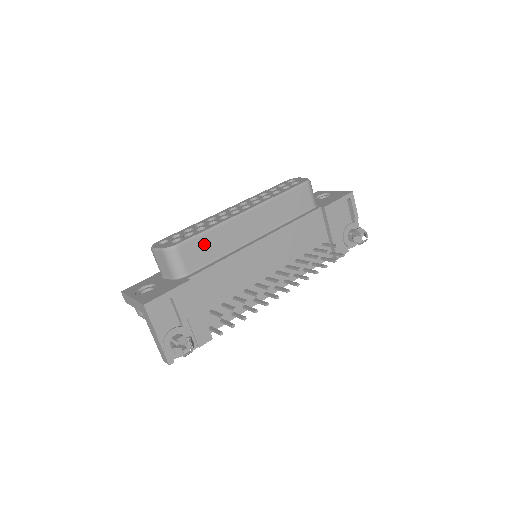
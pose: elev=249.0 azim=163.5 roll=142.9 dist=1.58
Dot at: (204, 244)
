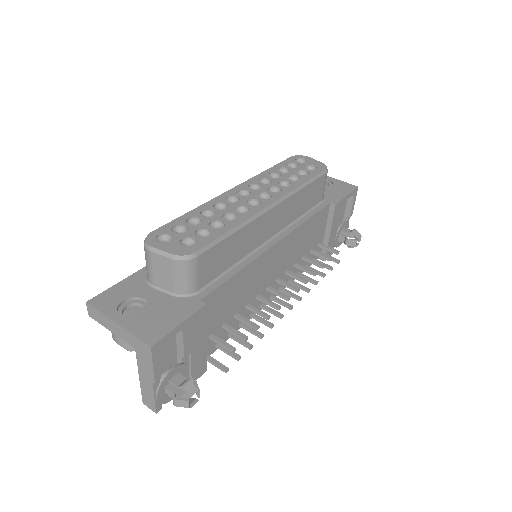
Dot at: (223, 250)
